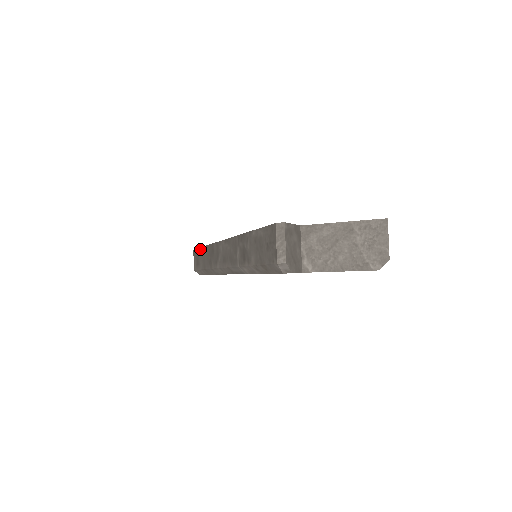
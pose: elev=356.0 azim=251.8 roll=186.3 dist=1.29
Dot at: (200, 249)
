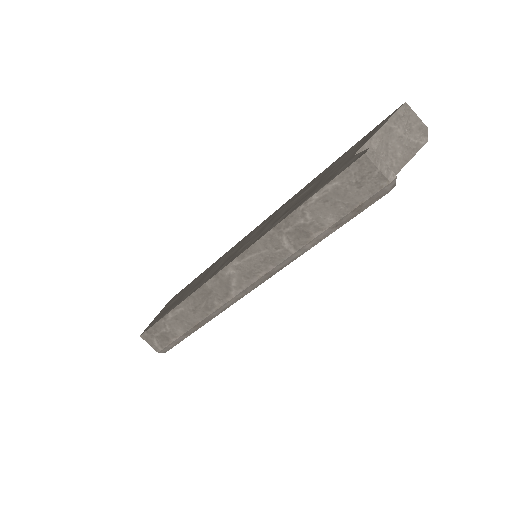
Dot at: (165, 318)
